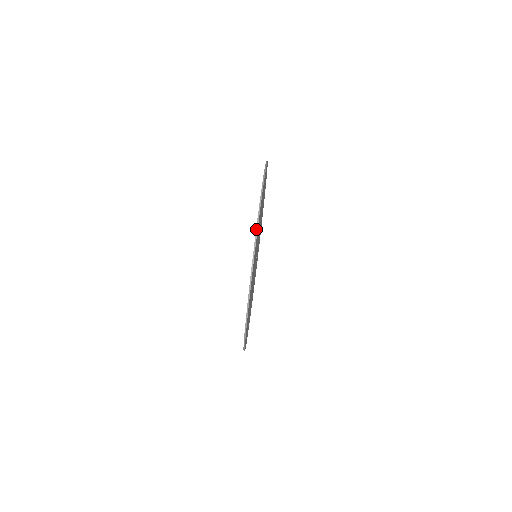
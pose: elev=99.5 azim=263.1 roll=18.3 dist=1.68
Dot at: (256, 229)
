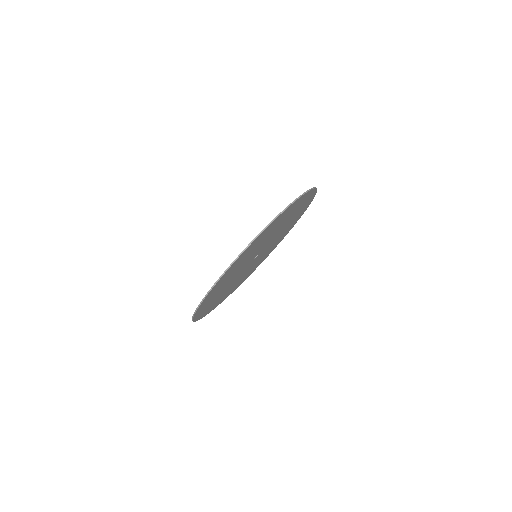
Dot at: (278, 214)
